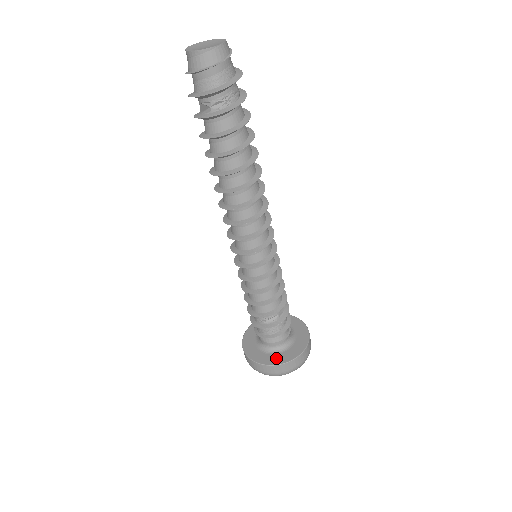
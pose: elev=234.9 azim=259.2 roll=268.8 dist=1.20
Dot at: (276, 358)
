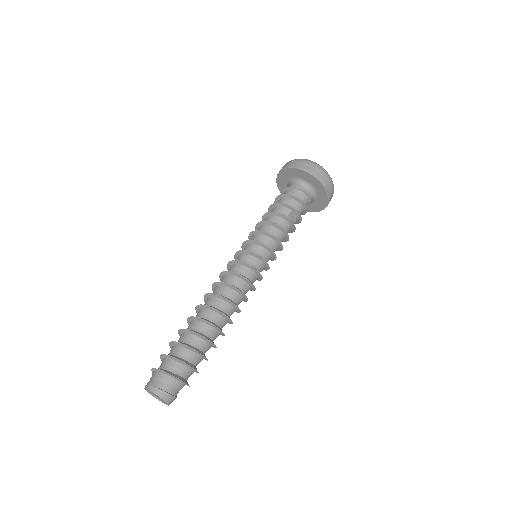
Dot at: (312, 208)
